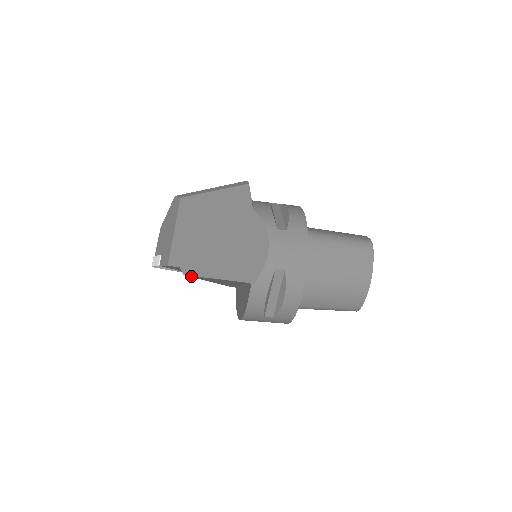
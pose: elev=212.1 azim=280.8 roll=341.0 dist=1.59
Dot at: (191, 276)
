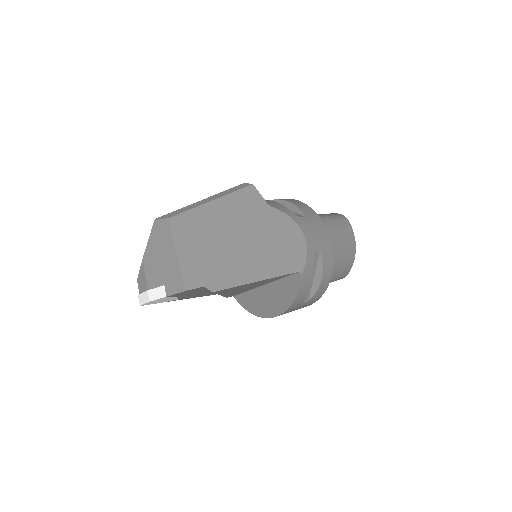
Dot at: (219, 291)
